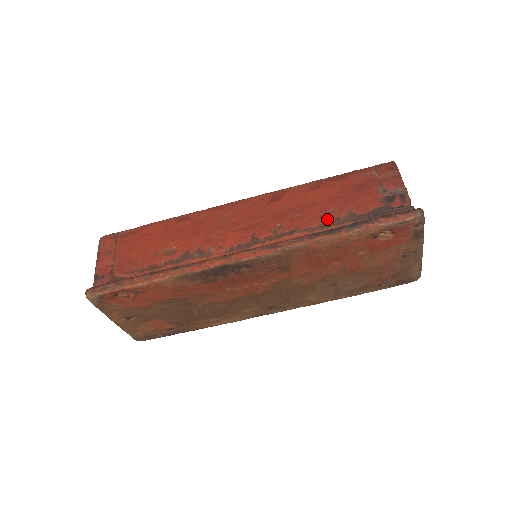
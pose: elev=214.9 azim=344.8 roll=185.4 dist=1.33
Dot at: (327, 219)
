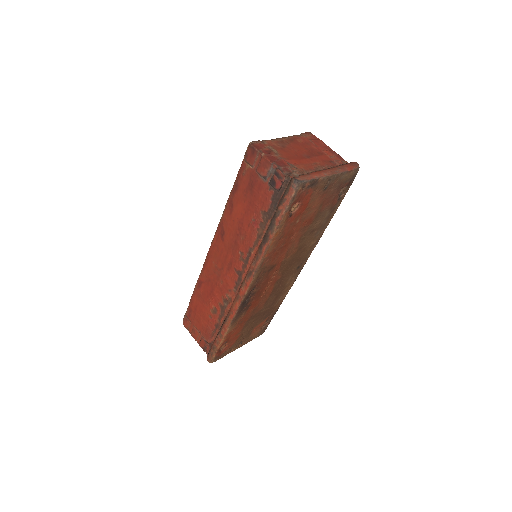
Dot at: (256, 229)
